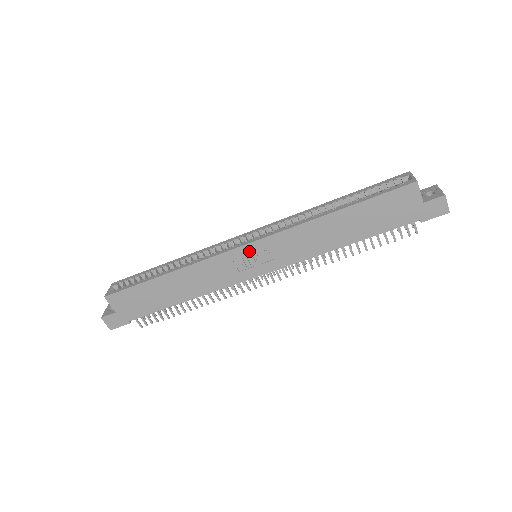
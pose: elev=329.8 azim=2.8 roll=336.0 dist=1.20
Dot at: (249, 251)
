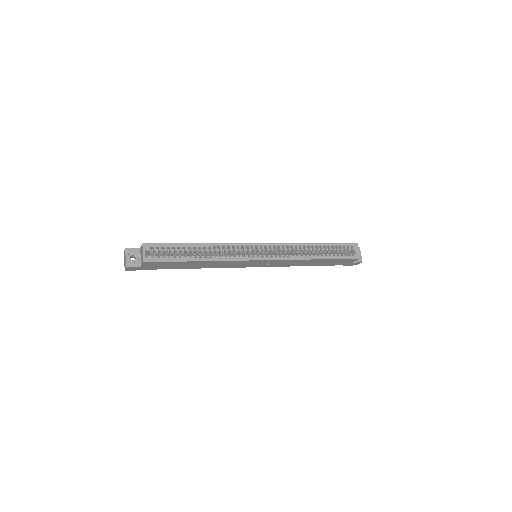
Dot at: (260, 262)
